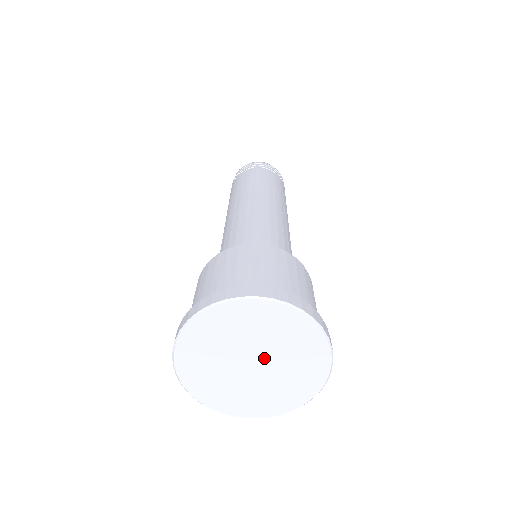
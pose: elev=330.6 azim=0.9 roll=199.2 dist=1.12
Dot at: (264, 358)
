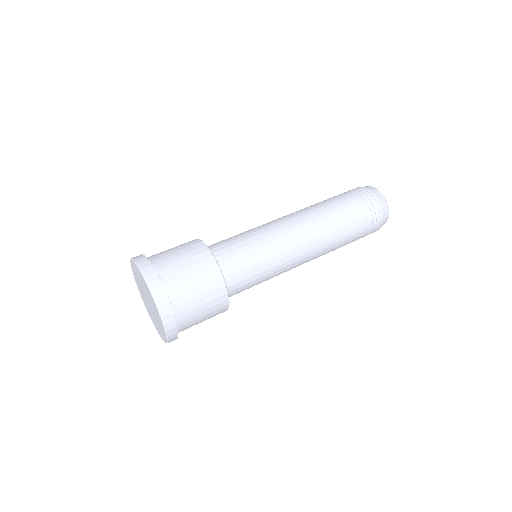
Dot at: (149, 300)
